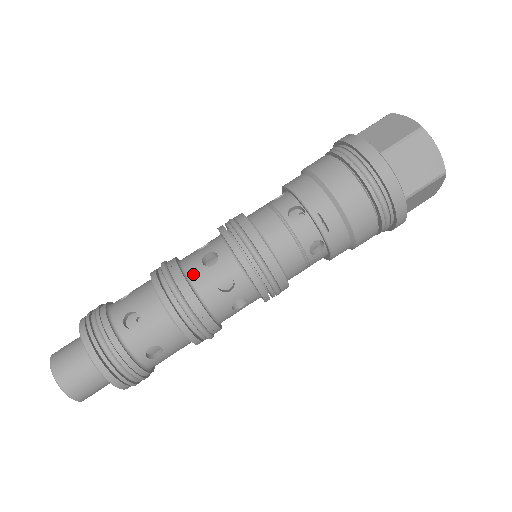
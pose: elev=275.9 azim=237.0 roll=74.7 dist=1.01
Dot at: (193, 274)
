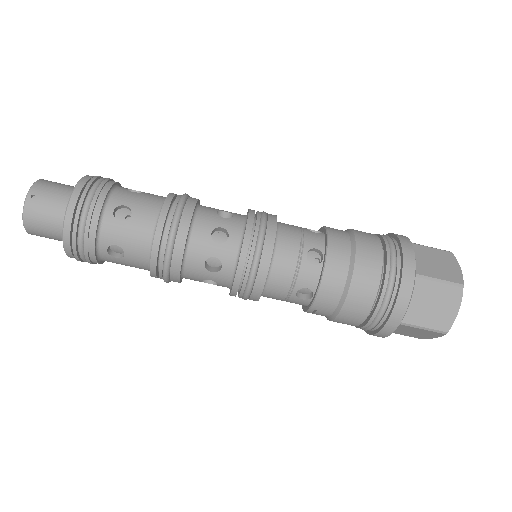
Dot at: (191, 264)
